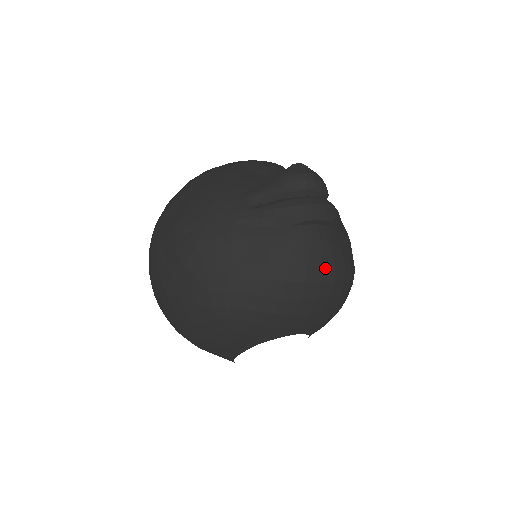
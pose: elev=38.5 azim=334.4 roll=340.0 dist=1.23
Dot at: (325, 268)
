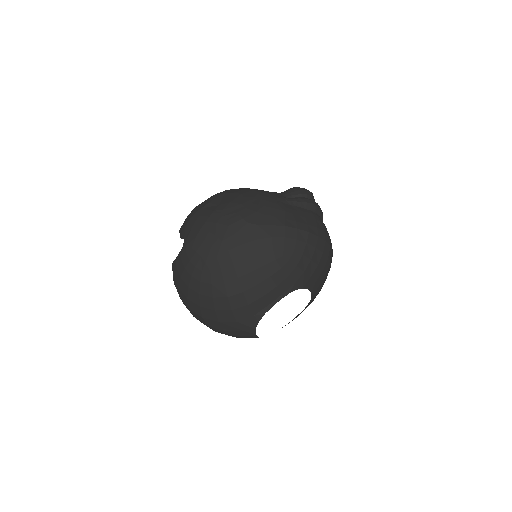
Dot at: (330, 240)
